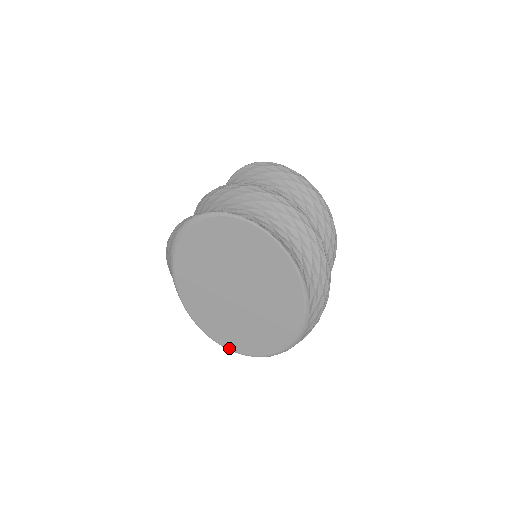
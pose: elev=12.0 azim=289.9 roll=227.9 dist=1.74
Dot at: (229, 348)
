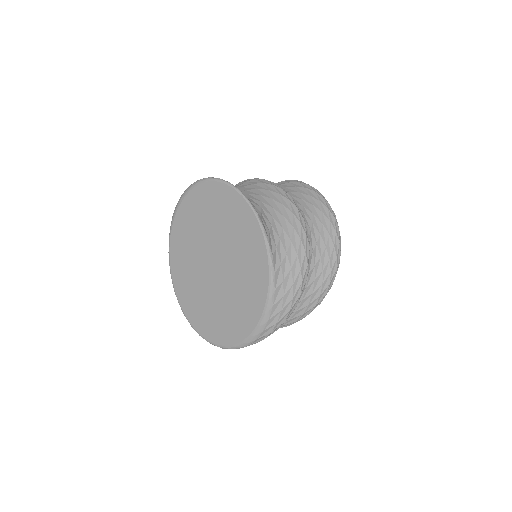
Dot at: (198, 331)
